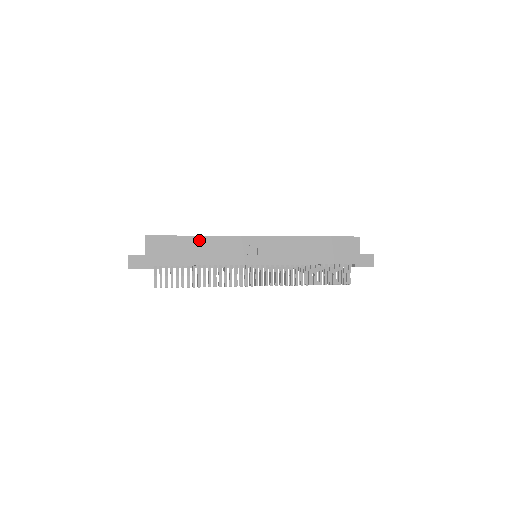
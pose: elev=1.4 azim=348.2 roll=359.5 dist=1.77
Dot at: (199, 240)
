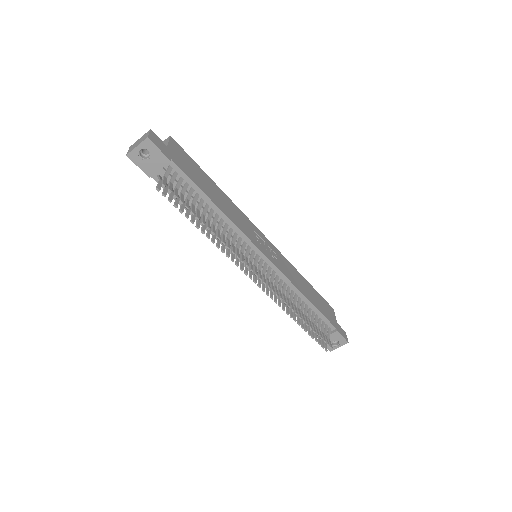
Dot at: (218, 189)
